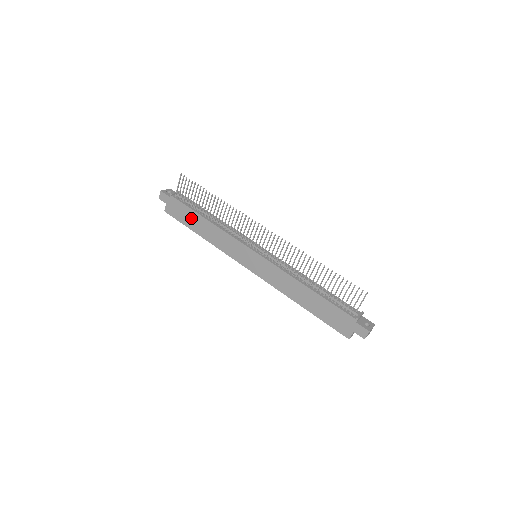
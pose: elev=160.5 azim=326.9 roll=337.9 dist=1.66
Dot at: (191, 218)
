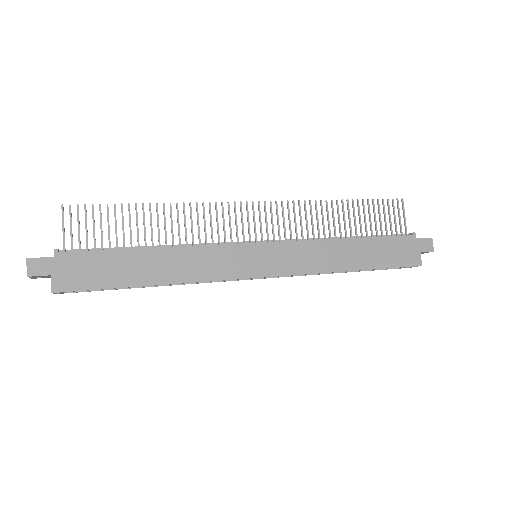
Dot at: (121, 266)
